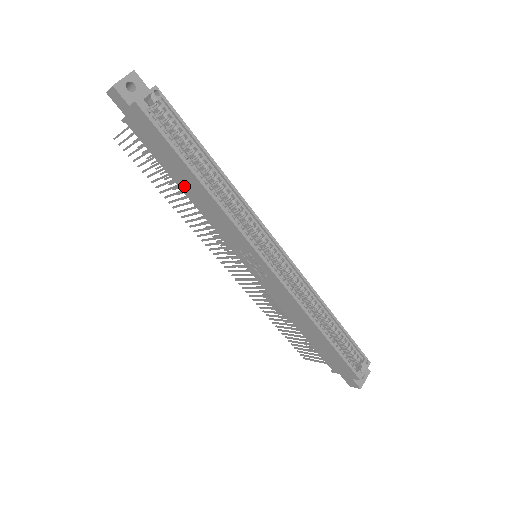
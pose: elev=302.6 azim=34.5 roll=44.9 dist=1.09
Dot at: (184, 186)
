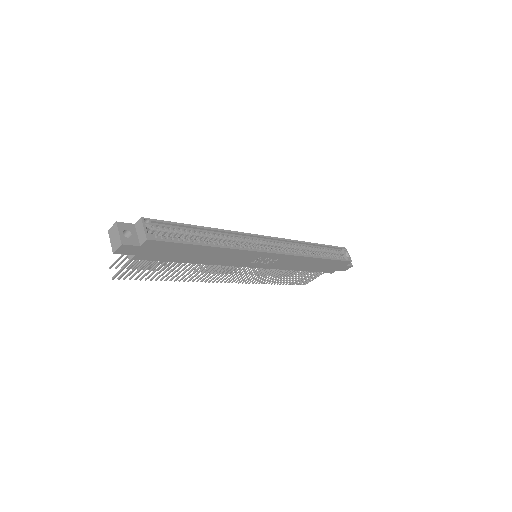
Dot at: (197, 260)
